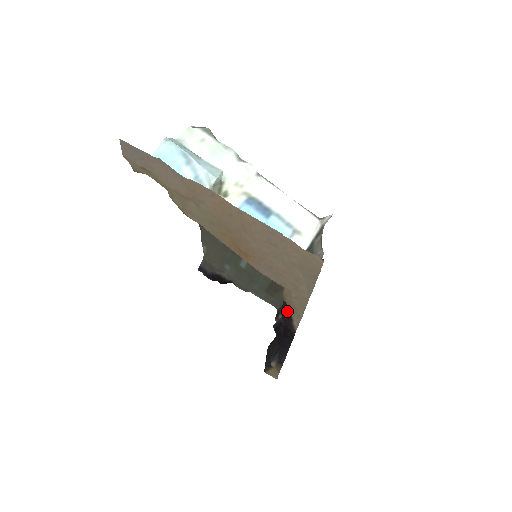
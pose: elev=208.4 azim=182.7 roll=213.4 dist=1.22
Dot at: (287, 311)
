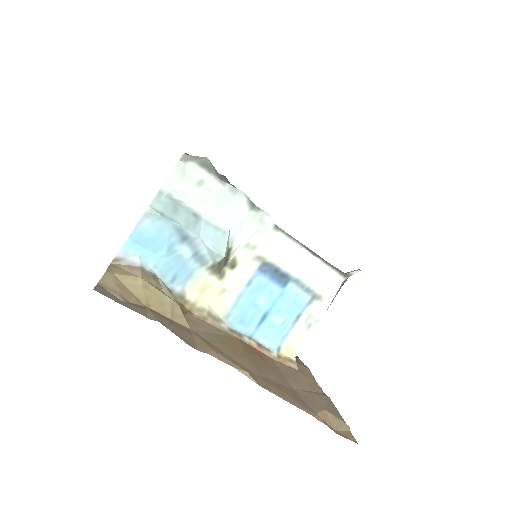
Dot at: occluded
